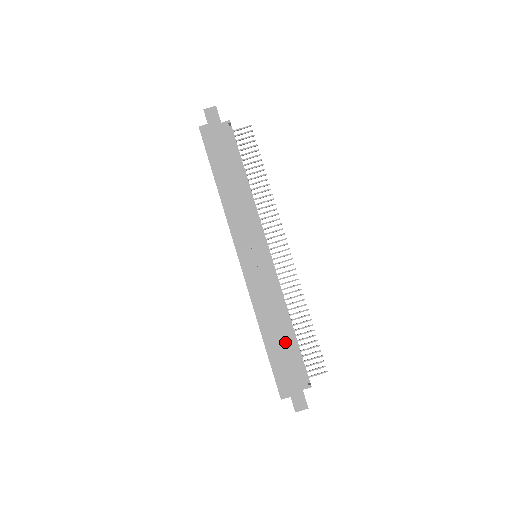
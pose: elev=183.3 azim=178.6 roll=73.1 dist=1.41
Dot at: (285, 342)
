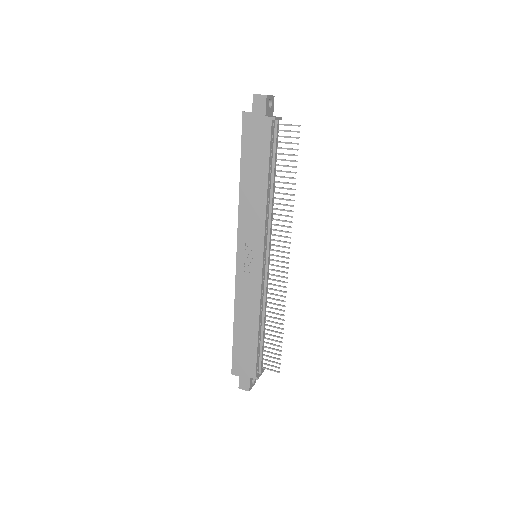
Dot at: (250, 338)
